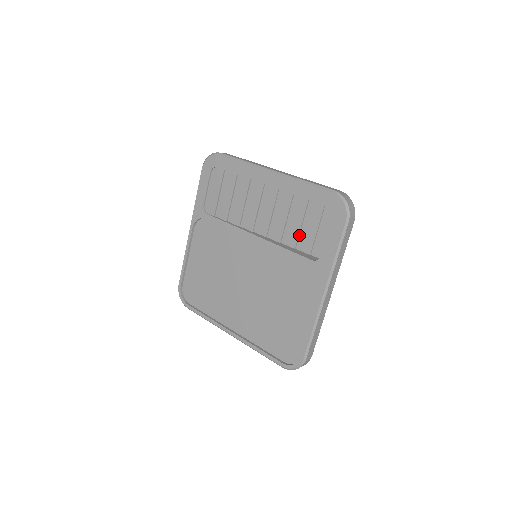
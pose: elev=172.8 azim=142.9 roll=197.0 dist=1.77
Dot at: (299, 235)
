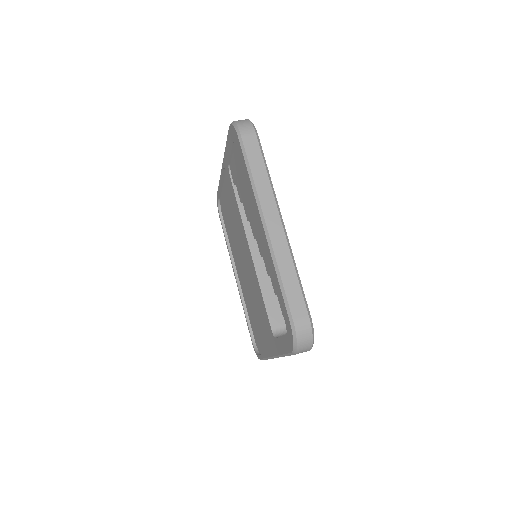
Dot at: occluded
